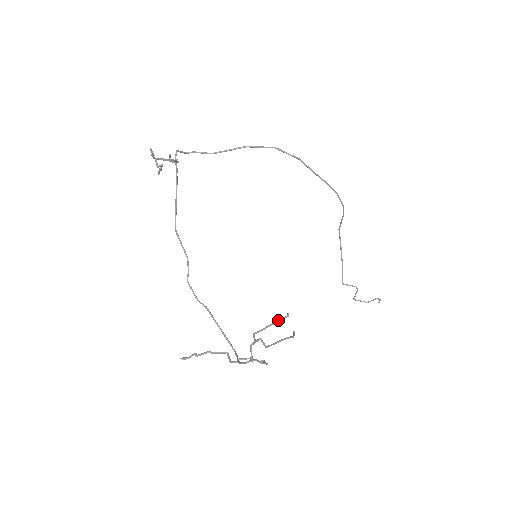
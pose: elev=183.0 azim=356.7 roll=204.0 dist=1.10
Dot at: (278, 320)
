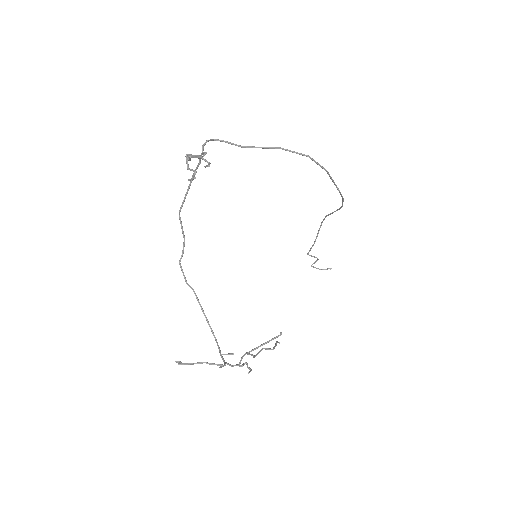
Dot at: (272, 339)
